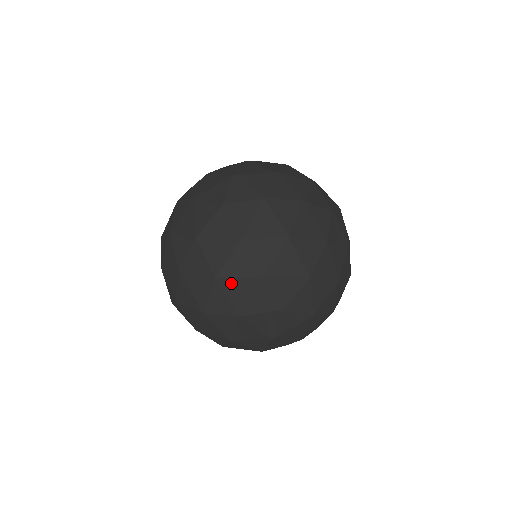
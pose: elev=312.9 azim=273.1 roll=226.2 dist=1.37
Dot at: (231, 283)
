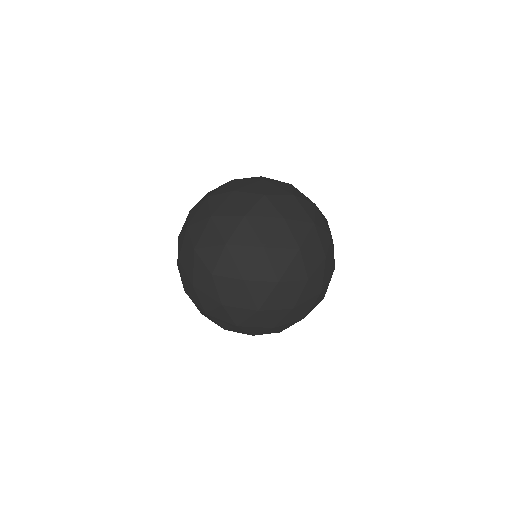
Dot at: (216, 319)
